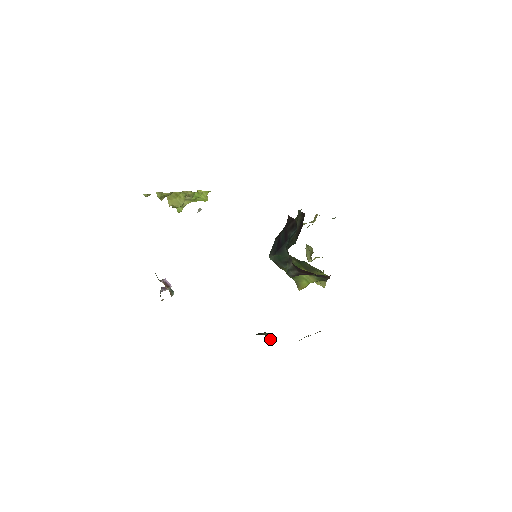
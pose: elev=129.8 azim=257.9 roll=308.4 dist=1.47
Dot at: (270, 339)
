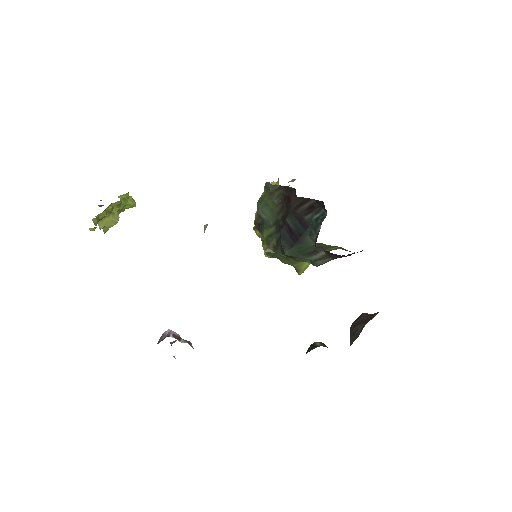
Dot at: (327, 347)
